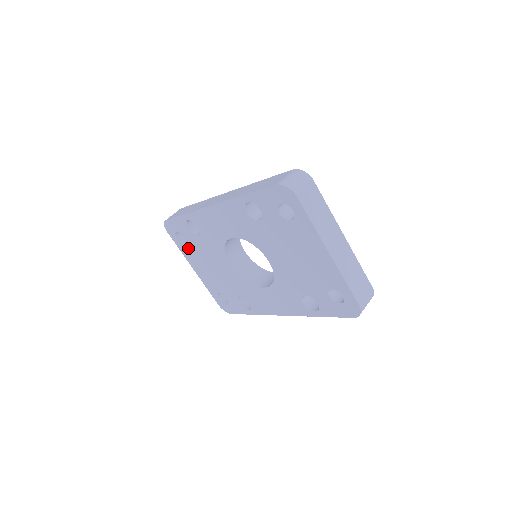
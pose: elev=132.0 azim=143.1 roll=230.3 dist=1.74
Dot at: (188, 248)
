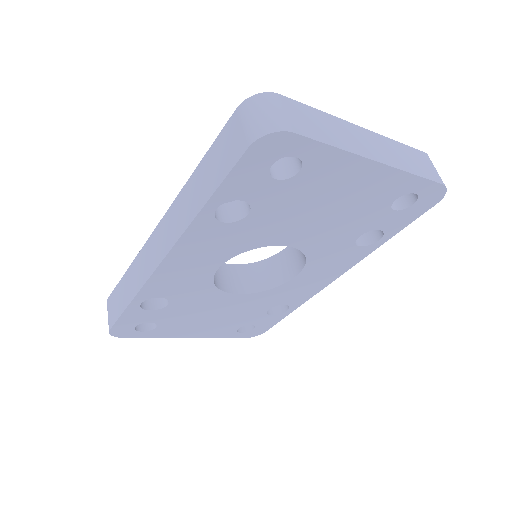
Dot at: (164, 327)
